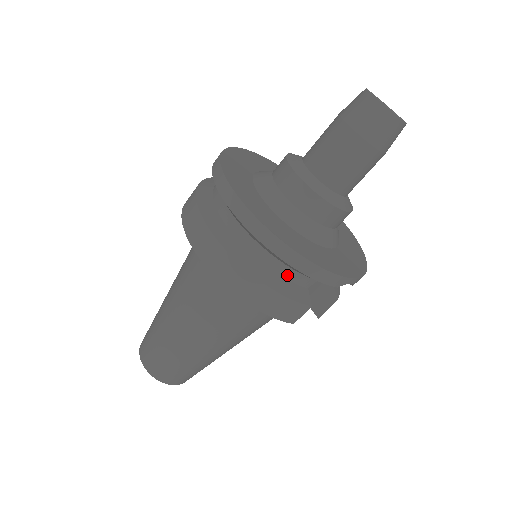
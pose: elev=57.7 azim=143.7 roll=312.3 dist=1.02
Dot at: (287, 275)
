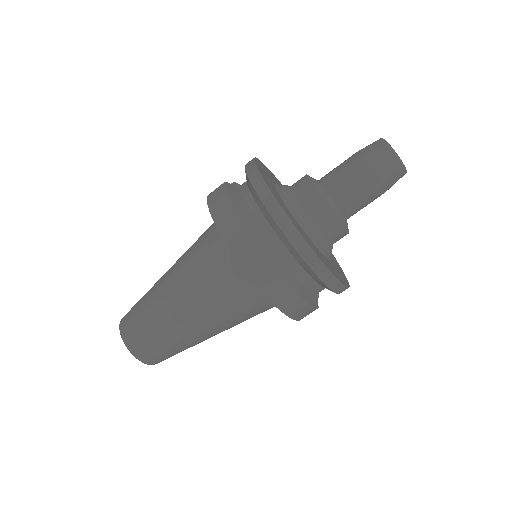
Dot at: (312, 287)
